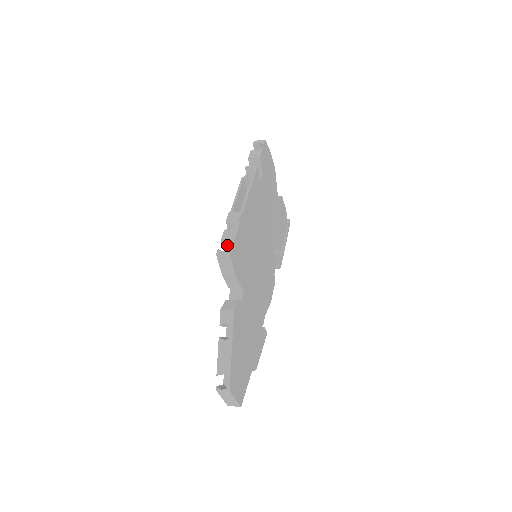
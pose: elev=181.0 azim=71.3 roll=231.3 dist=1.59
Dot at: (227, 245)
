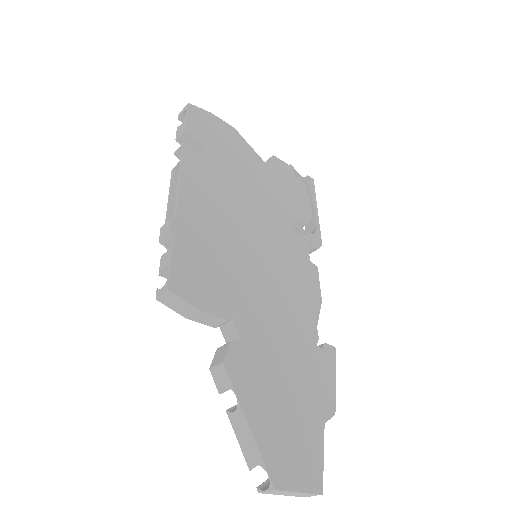
Dot at: occluded
